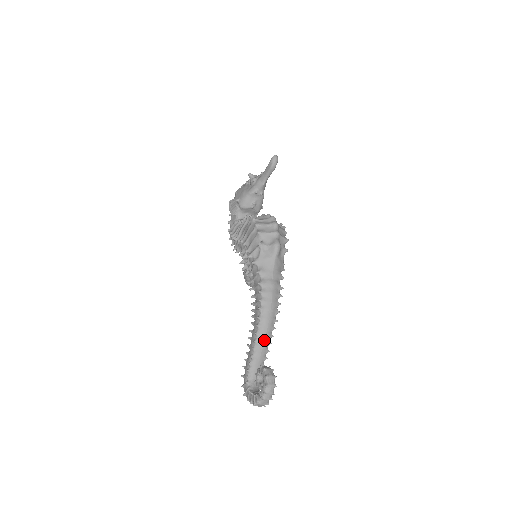
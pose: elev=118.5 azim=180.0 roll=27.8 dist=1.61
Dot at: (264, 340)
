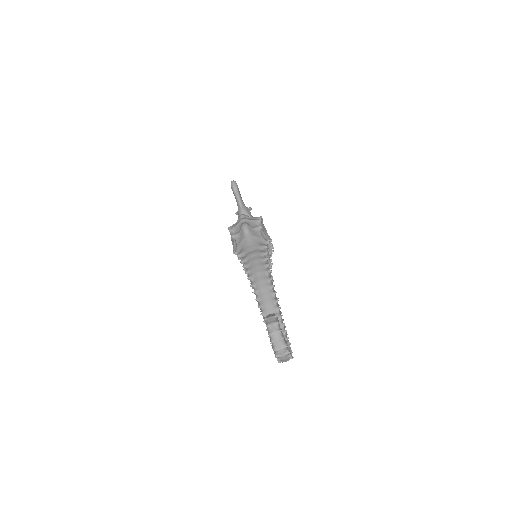
Dot at: (266, 300)
